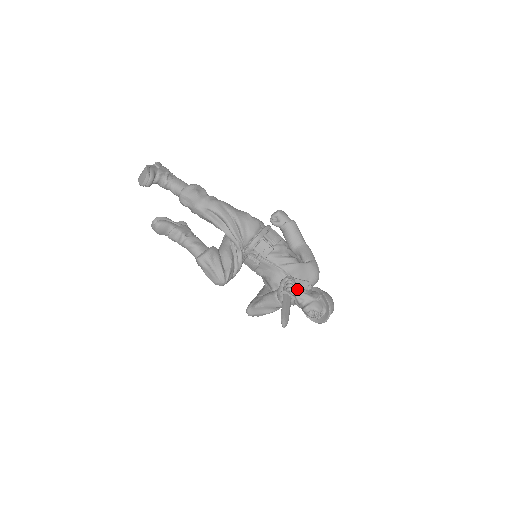
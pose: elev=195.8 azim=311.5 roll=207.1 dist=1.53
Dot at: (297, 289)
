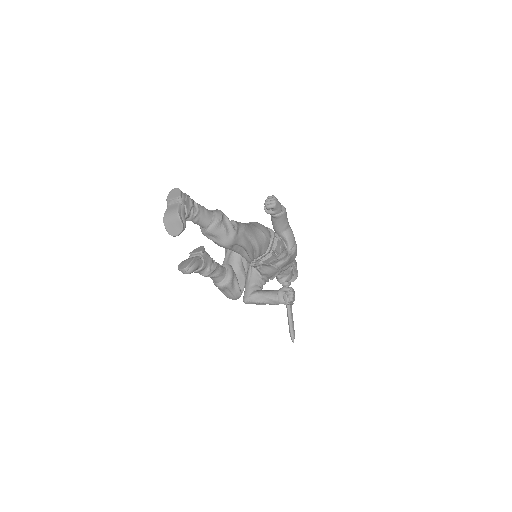
Dot at: occluded
